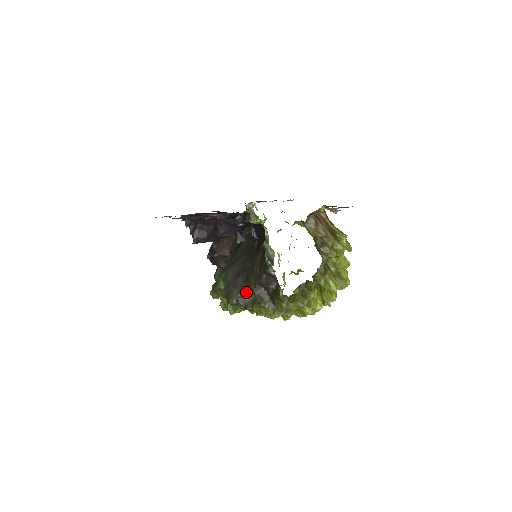
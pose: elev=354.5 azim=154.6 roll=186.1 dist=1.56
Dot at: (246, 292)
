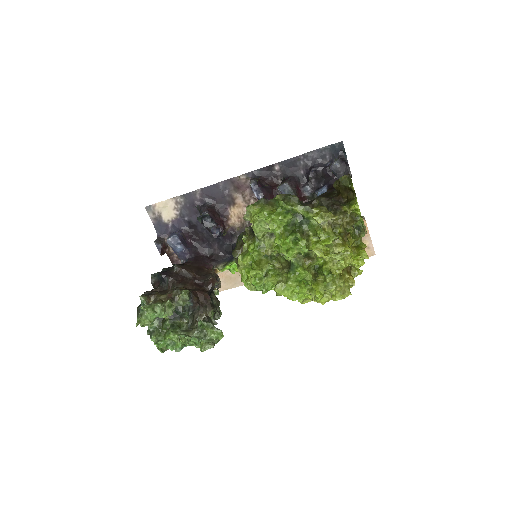
Dot at: (305, 204)
